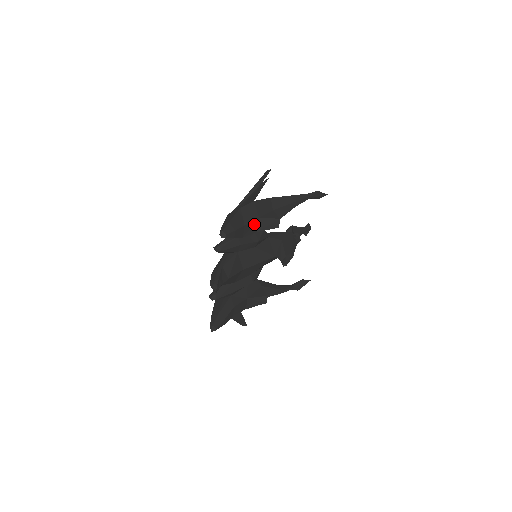
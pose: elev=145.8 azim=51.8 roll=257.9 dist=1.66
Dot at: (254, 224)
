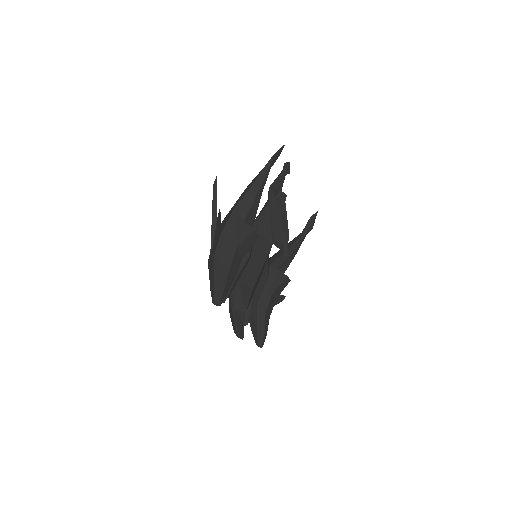
Dot at: (236, 257)
